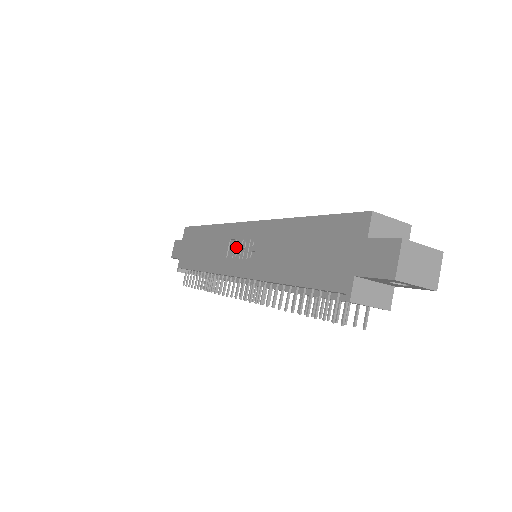
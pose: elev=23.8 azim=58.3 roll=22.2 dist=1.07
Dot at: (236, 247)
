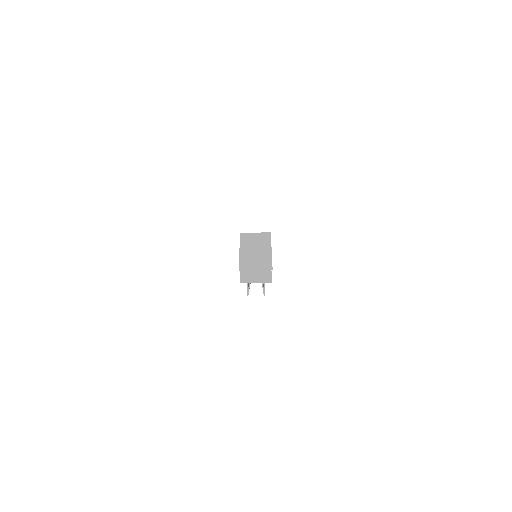
Dot at: occluded
